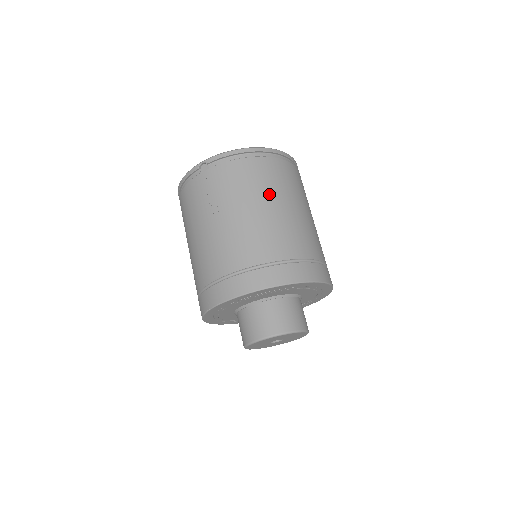
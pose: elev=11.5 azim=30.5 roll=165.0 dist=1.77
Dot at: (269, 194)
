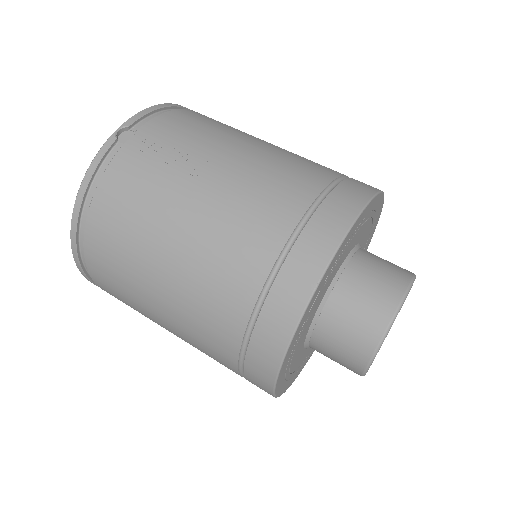
Dot at: occluded
